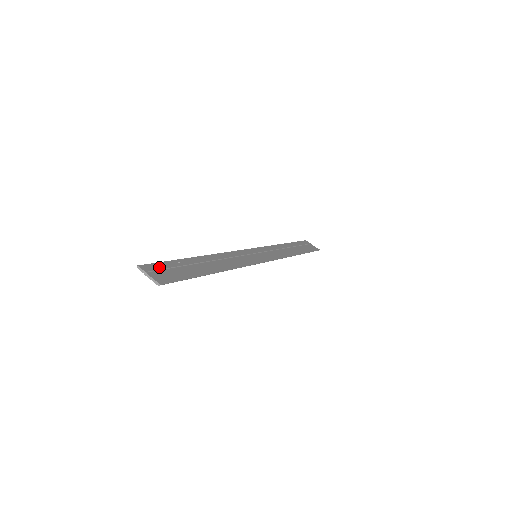
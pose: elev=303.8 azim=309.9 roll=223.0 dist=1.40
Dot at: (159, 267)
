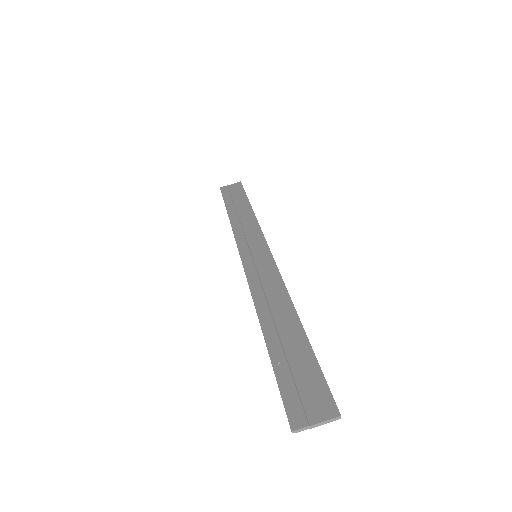
Dot at: (294, 399)
